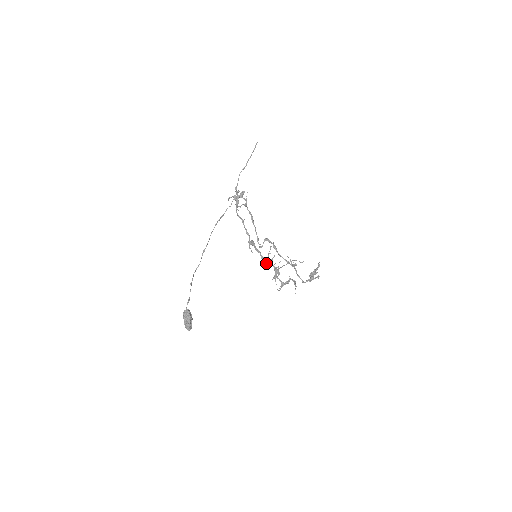
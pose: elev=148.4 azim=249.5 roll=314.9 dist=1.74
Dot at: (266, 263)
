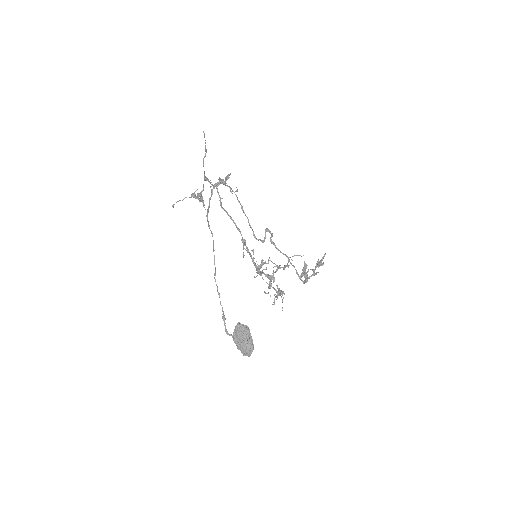
Dot at: (260, 268)
